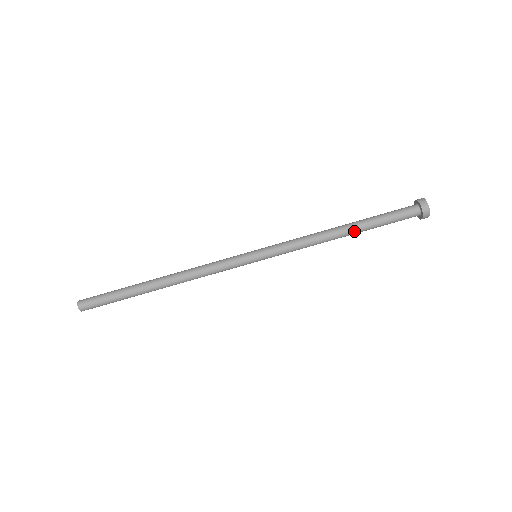
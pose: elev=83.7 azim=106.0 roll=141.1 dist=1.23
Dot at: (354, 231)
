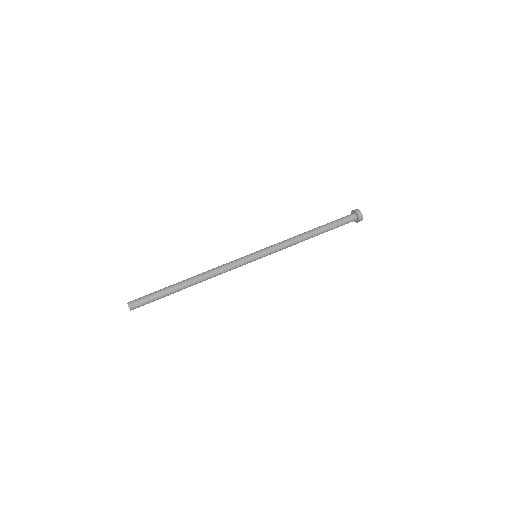
Dot at: (318, 232)
